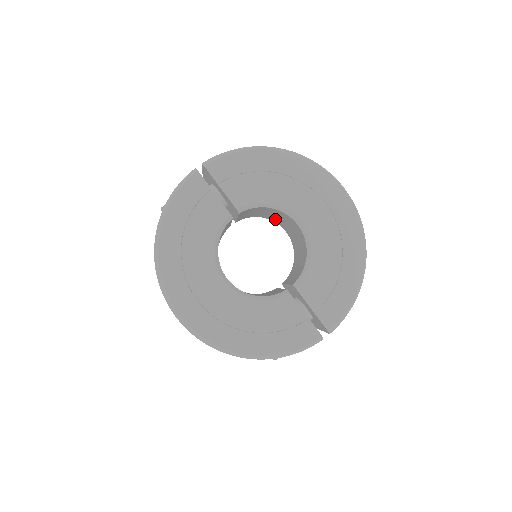
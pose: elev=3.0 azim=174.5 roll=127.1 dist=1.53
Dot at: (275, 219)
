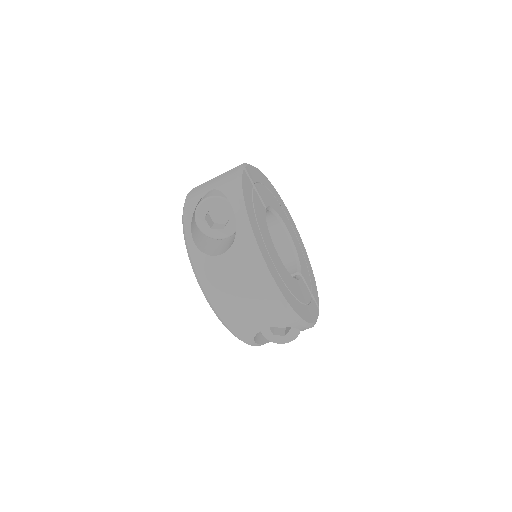
Dot at: occluded
